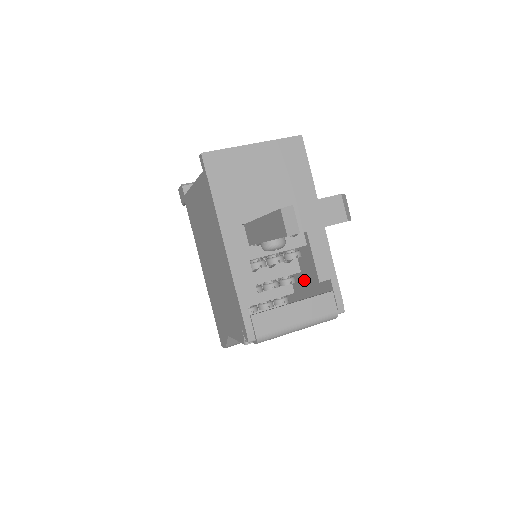
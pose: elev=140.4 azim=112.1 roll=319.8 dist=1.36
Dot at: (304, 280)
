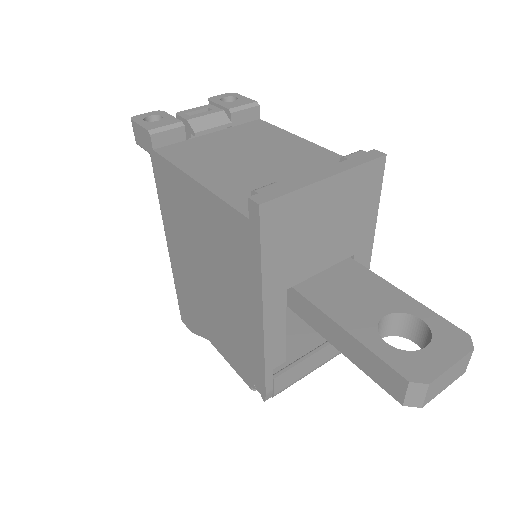
Dot at: occluded
